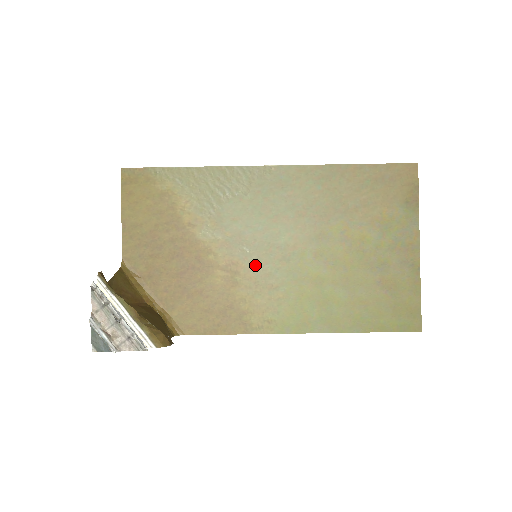
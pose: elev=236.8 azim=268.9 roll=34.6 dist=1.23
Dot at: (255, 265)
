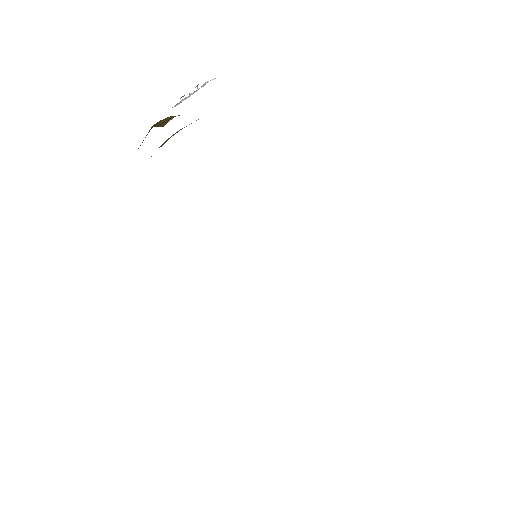
Dot at: occluded
